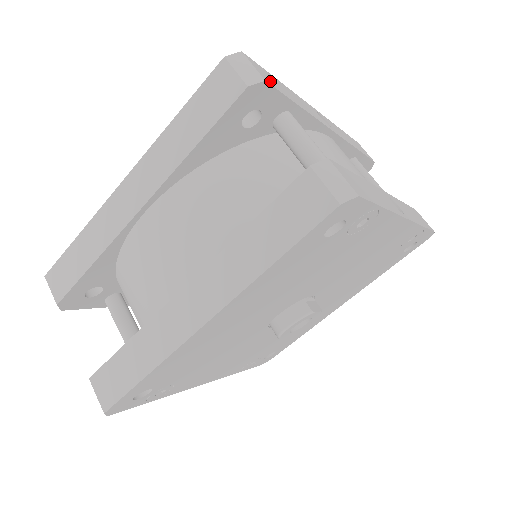
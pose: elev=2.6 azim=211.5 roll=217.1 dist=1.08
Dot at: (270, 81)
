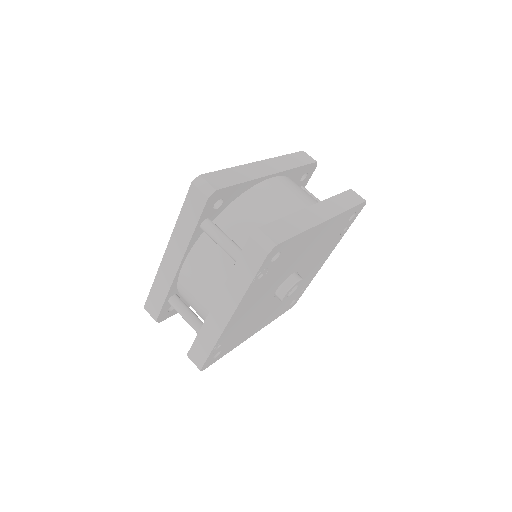
Dot at: occluded
